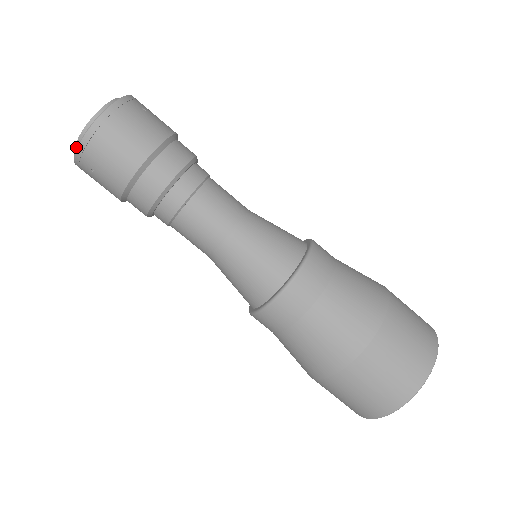
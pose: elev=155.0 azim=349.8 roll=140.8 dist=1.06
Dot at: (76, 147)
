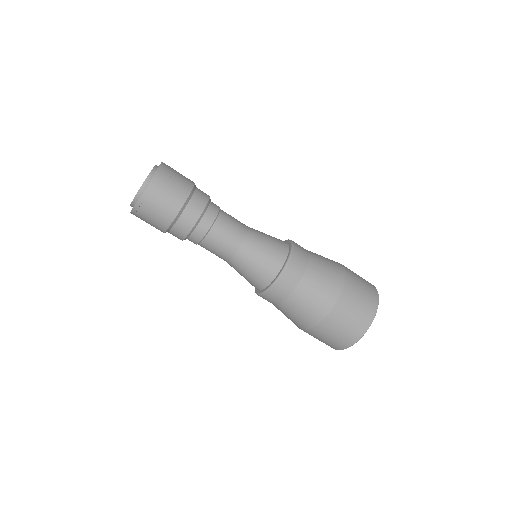
Dot at: (131, 205)
